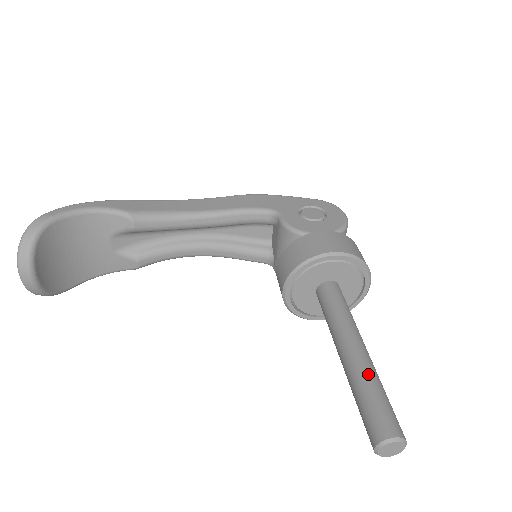
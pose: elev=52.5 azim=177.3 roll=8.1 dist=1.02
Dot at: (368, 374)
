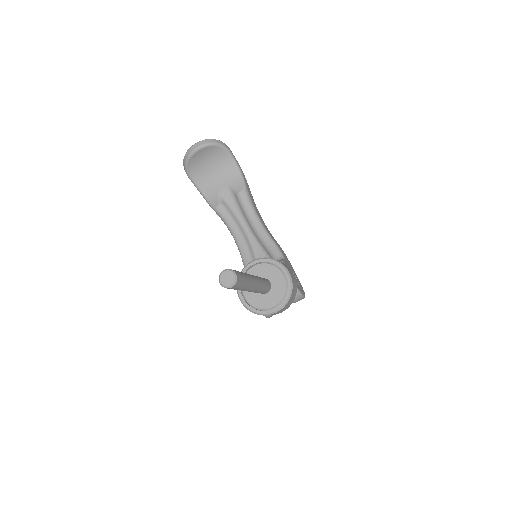
Dot at: (249, 277)
